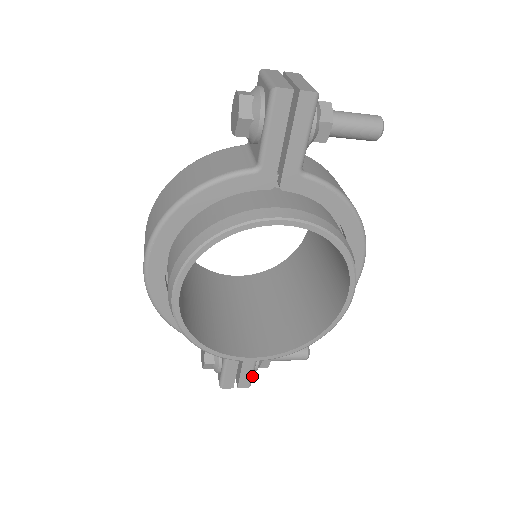
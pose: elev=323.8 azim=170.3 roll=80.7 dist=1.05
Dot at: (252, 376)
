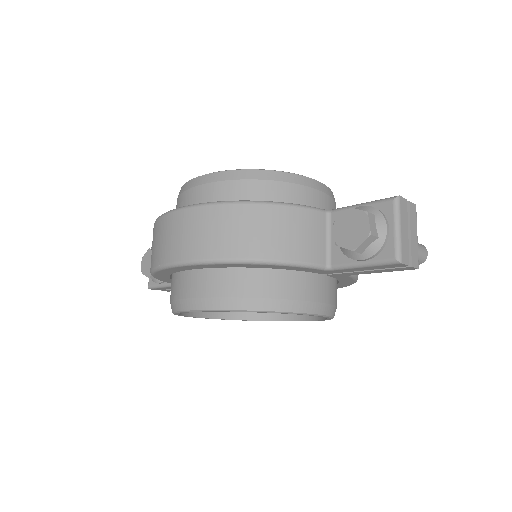
Dot at: occluded
